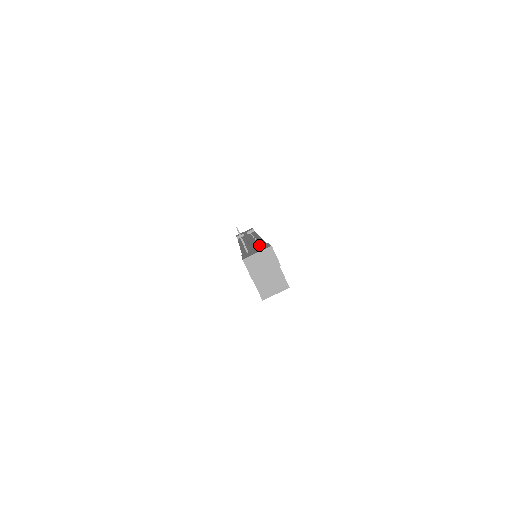
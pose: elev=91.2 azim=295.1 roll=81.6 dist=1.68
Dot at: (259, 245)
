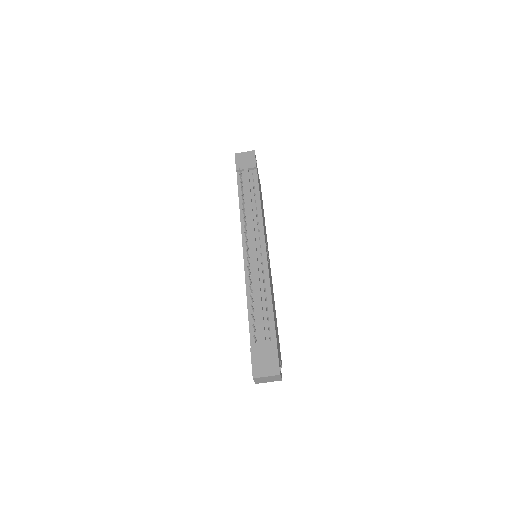
Dot at: (266, 307)
